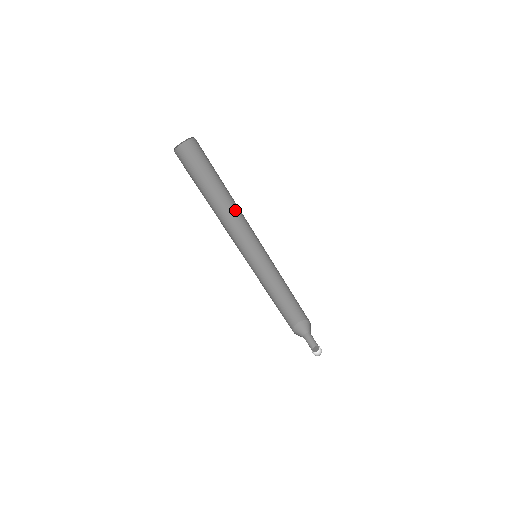
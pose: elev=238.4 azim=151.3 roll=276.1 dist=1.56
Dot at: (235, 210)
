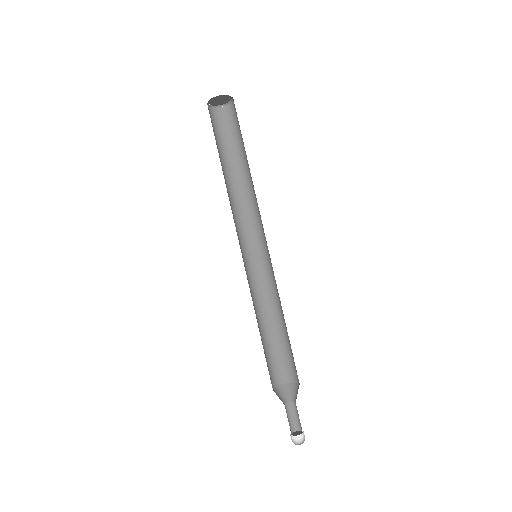
Dot at: (247, 197)
